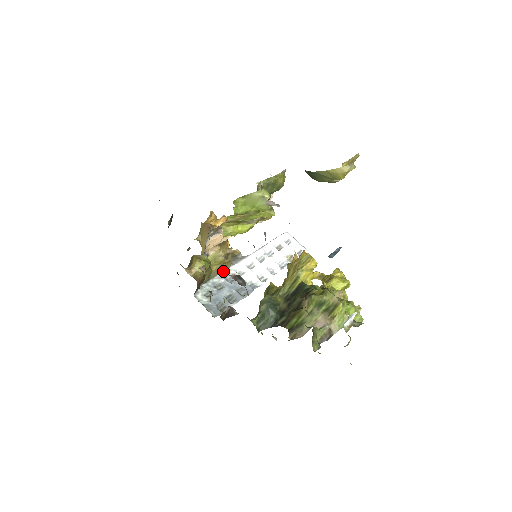
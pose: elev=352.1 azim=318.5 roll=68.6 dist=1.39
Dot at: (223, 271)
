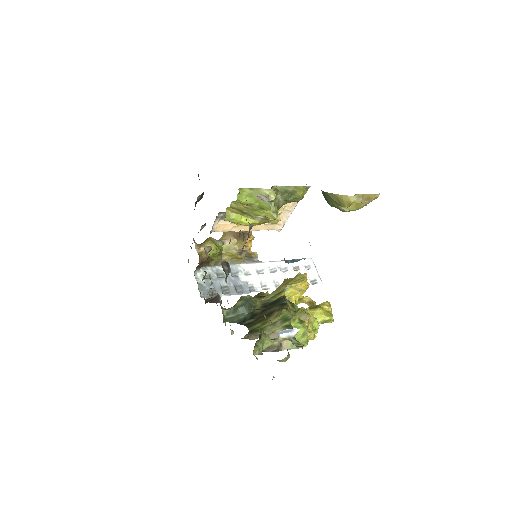
Dot at: (232, 264)
